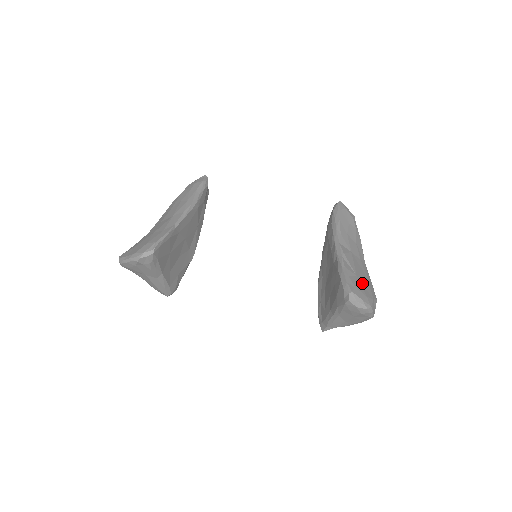
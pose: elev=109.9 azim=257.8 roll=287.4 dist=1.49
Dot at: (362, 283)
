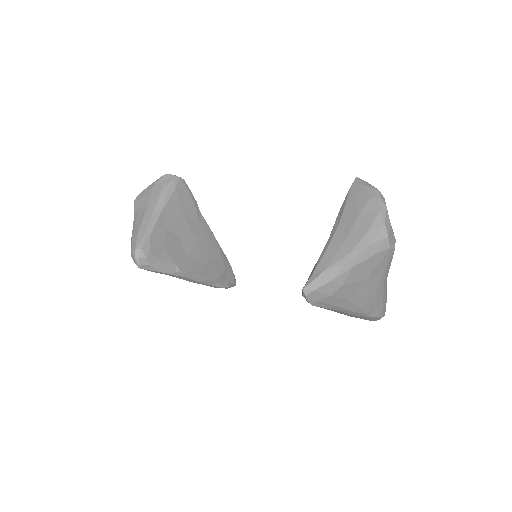
Dot at: occluded
